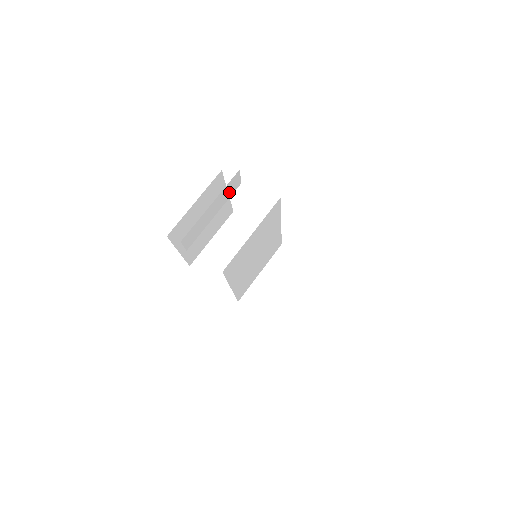
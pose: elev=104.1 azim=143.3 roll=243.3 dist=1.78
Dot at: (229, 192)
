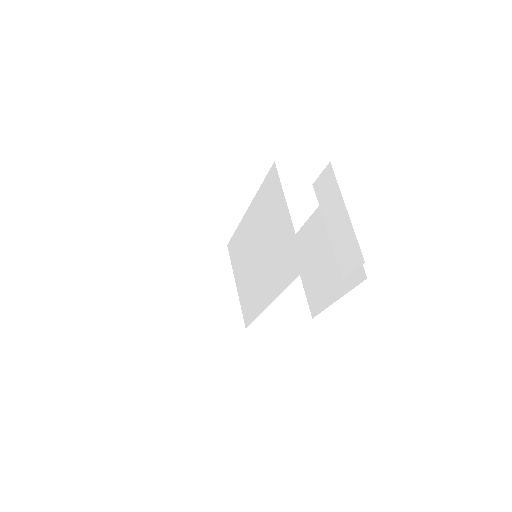
Dot at: occluded
